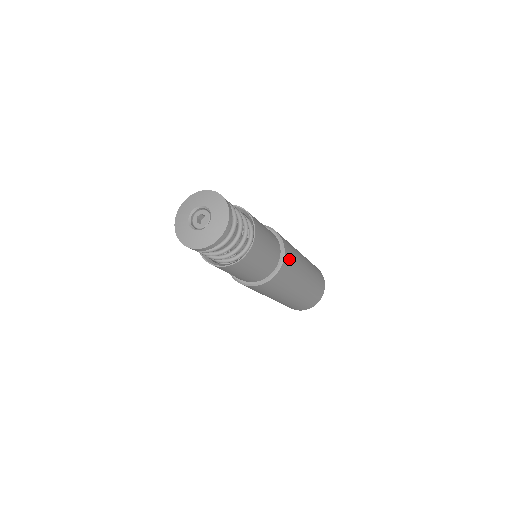
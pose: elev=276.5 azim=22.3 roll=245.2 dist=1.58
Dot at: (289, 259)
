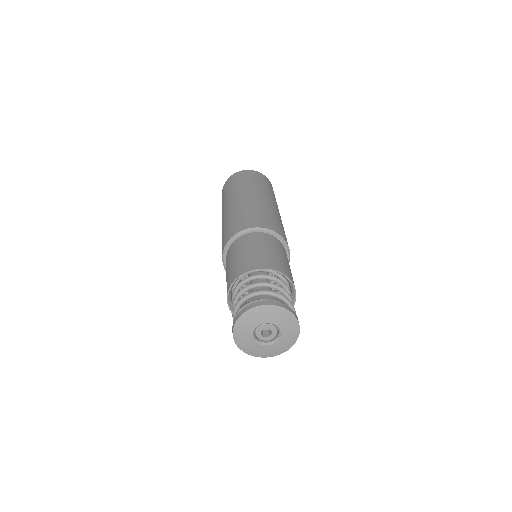
Dot at: occluded
